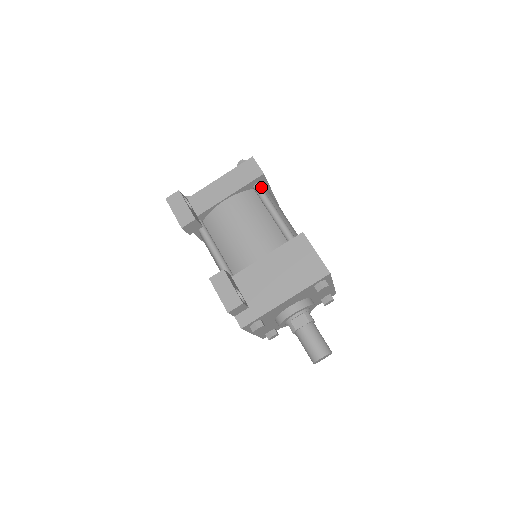
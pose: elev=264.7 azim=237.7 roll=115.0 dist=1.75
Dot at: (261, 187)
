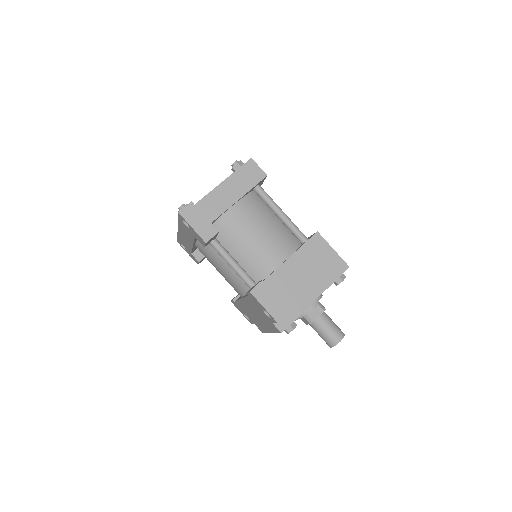
Dot at: (262, 189)
